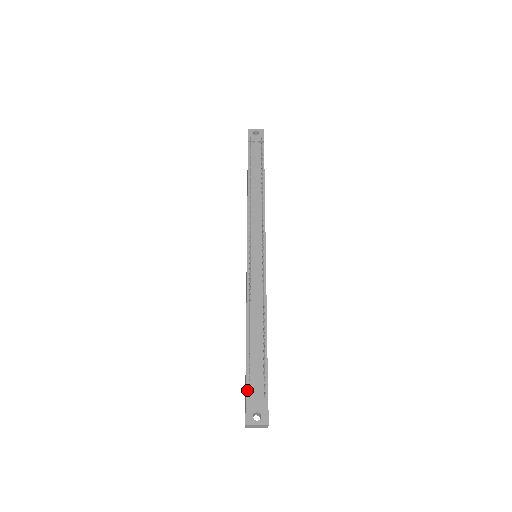
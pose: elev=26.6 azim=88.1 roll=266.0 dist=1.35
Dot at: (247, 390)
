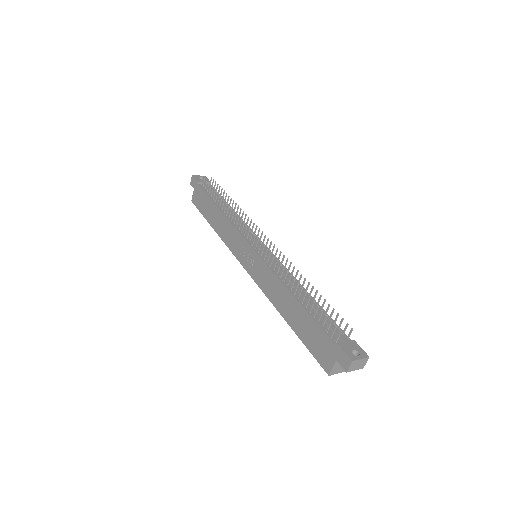
Dot at: (331, 338)
